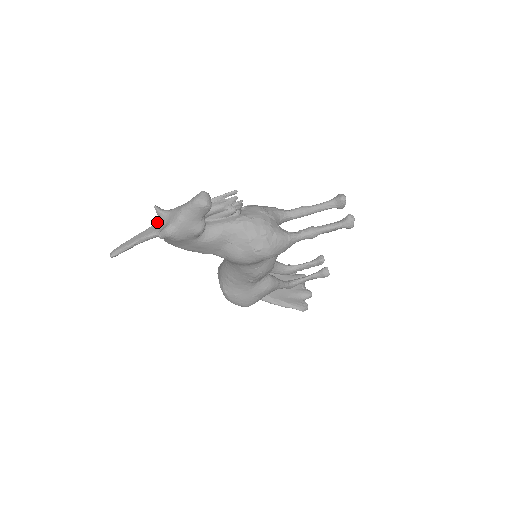
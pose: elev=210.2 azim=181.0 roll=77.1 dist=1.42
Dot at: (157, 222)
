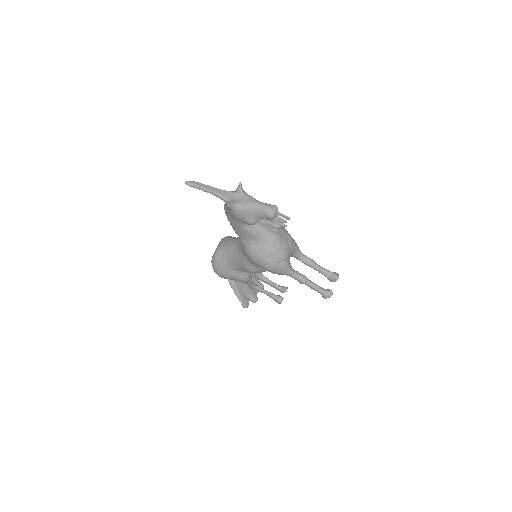
Dot at: (232, 192)
